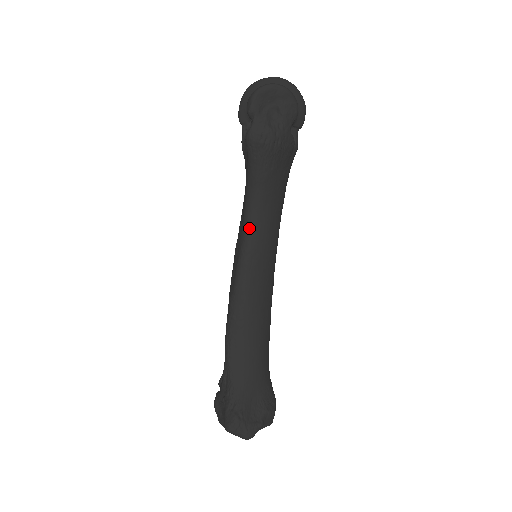
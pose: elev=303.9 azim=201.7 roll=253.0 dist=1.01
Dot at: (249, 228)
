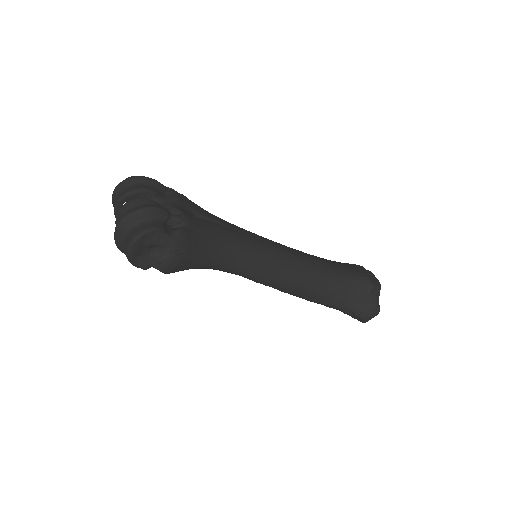
Dot at: (235, 273)
